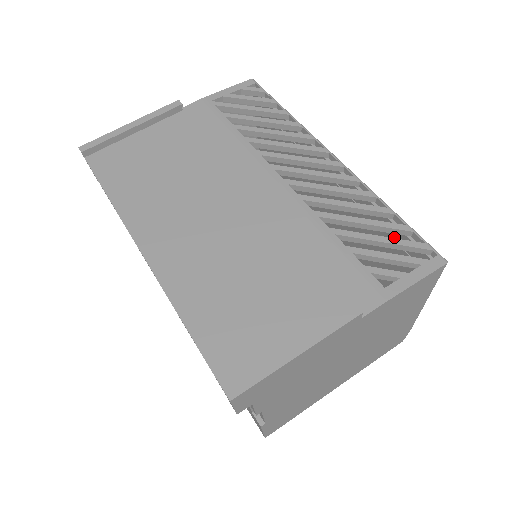
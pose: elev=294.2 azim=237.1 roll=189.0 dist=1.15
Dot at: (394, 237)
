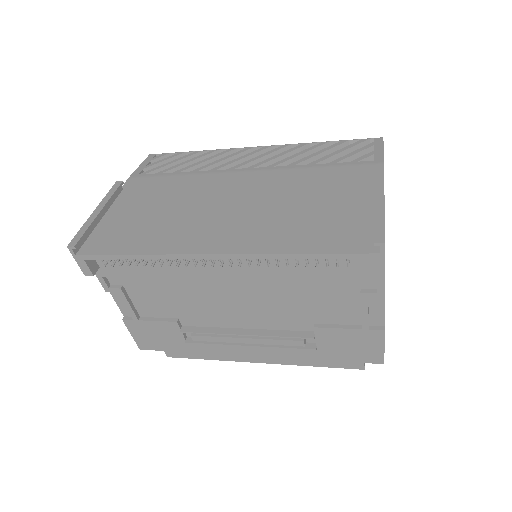
Dot at: occluded
